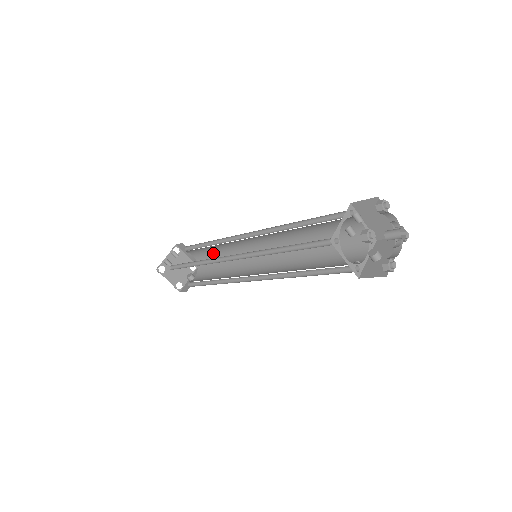
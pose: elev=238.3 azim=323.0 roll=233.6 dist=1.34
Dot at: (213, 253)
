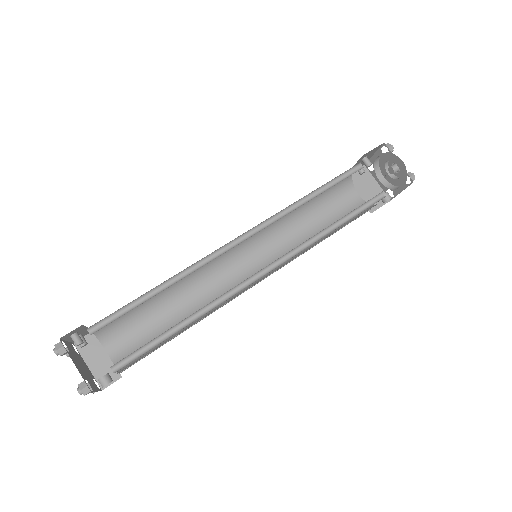
Dot at: (157, 324)
